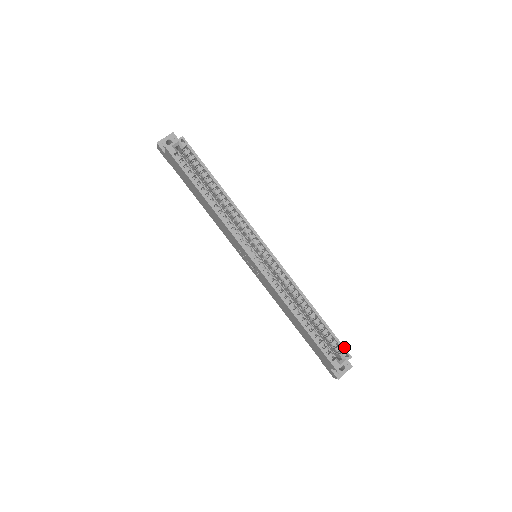
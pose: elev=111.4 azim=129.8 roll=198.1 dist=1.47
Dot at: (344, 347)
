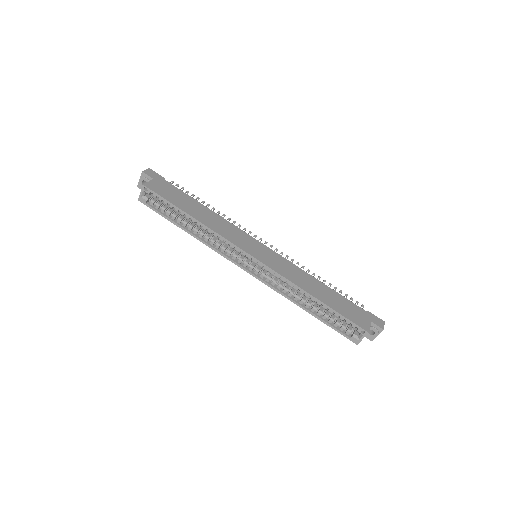
Dot at: (358, 326)
